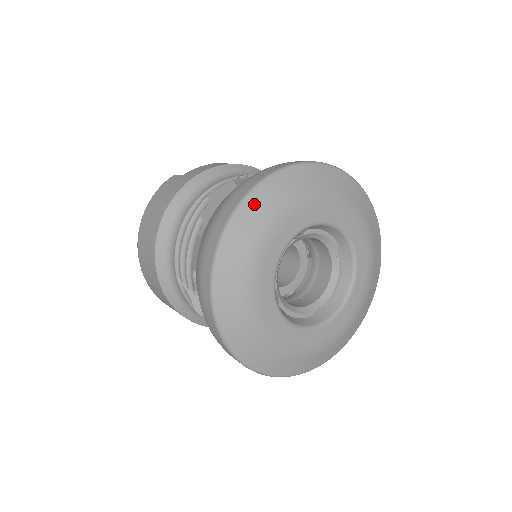
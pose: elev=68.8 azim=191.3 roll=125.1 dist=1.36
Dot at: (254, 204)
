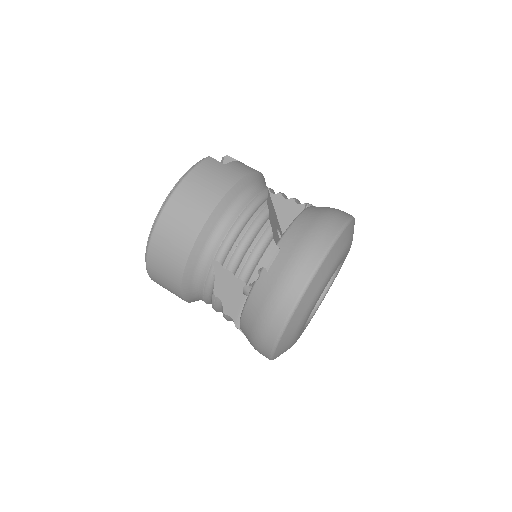
Dot at: (340, 242)
